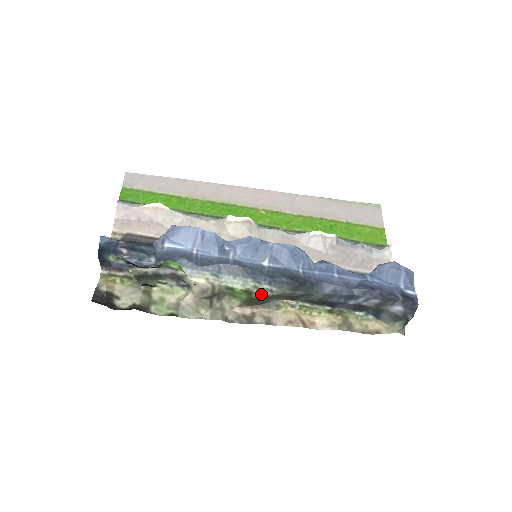
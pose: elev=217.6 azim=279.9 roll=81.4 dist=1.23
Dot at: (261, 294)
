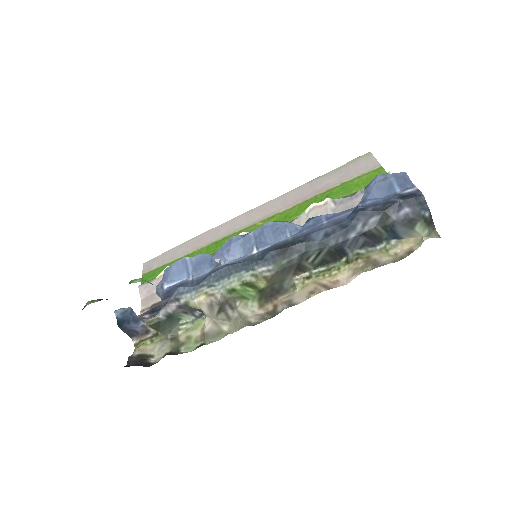
Dot at: (261, 279)
